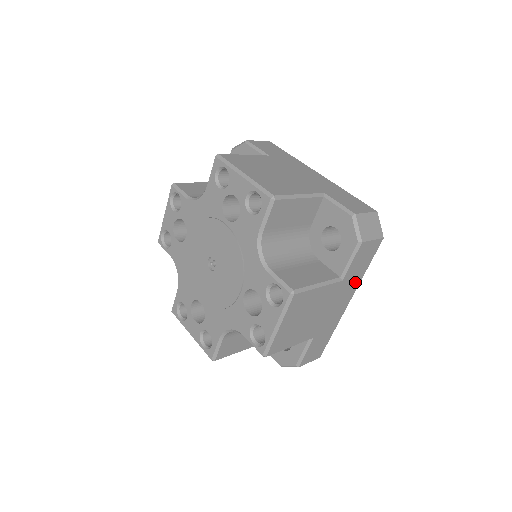
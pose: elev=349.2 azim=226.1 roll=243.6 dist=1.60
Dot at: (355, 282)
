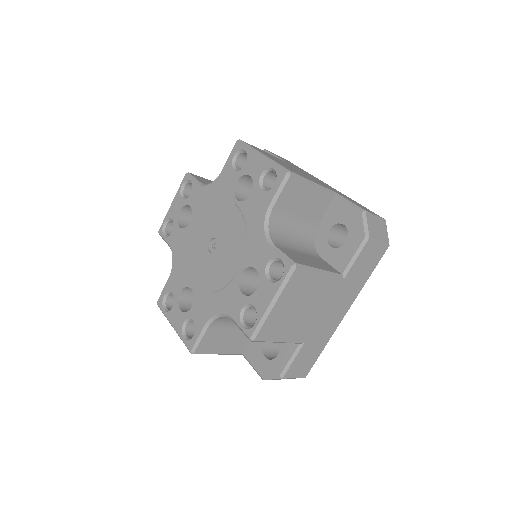
Dot at: (355, 289)
